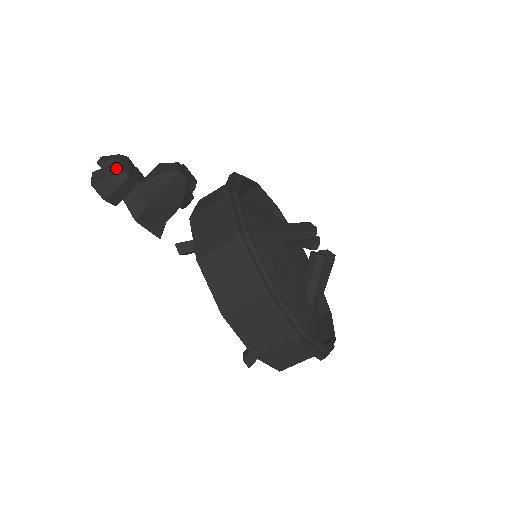
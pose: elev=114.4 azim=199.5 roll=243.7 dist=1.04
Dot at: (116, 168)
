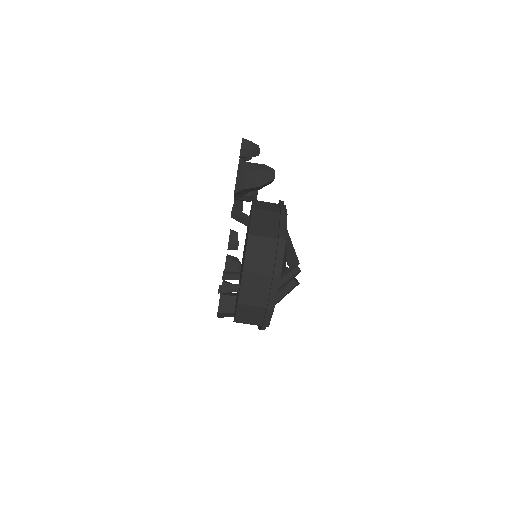
Dot at: (256, 144)
